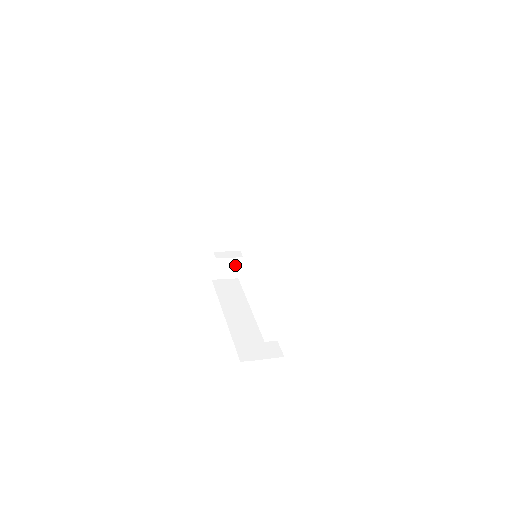
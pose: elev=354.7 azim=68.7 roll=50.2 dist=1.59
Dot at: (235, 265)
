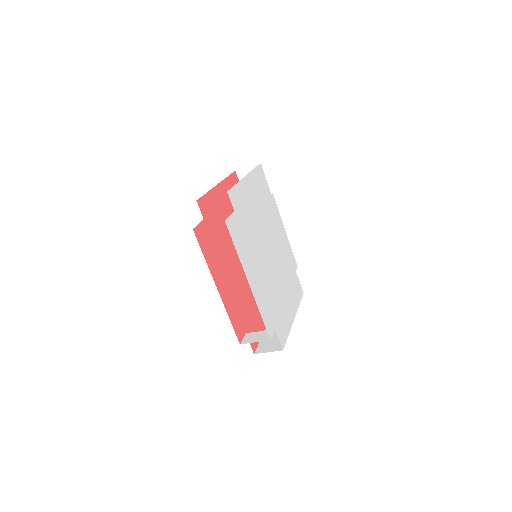
Dot at: occluded
